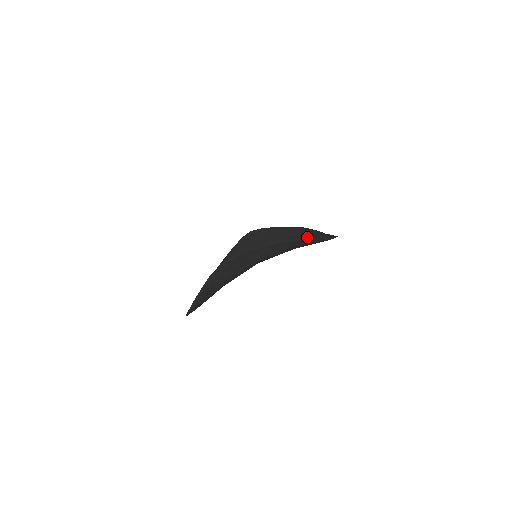
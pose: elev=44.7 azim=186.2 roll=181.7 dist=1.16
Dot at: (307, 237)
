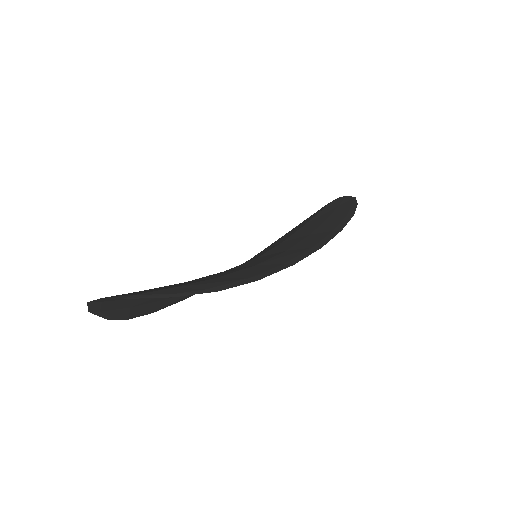
Dot at: (306, 246)
